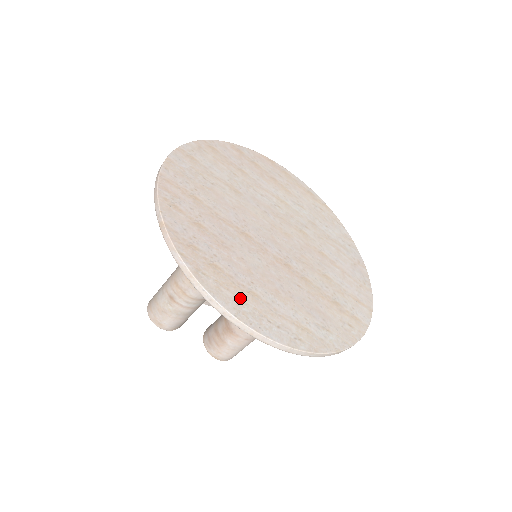
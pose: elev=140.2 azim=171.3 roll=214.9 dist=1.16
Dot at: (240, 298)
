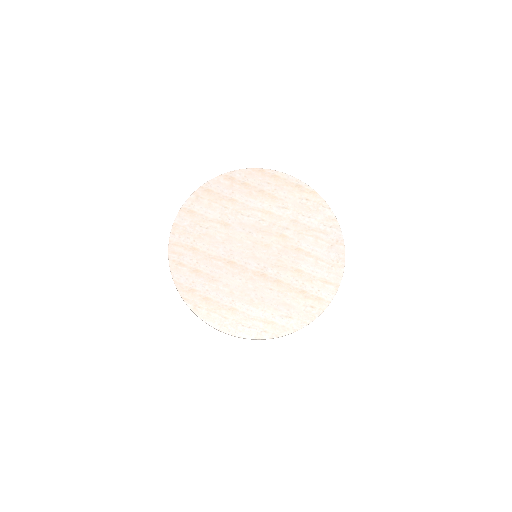
Dot at: (223, 316)
